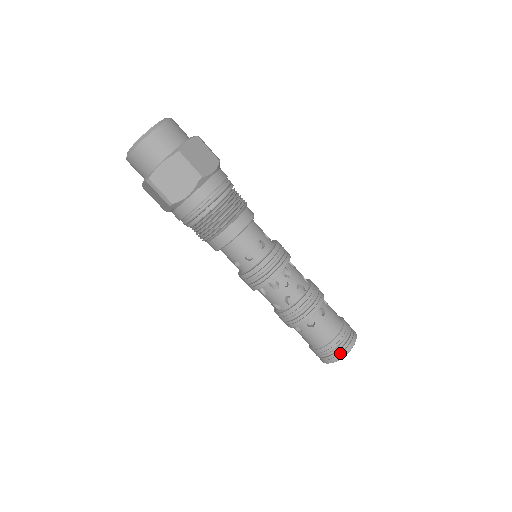
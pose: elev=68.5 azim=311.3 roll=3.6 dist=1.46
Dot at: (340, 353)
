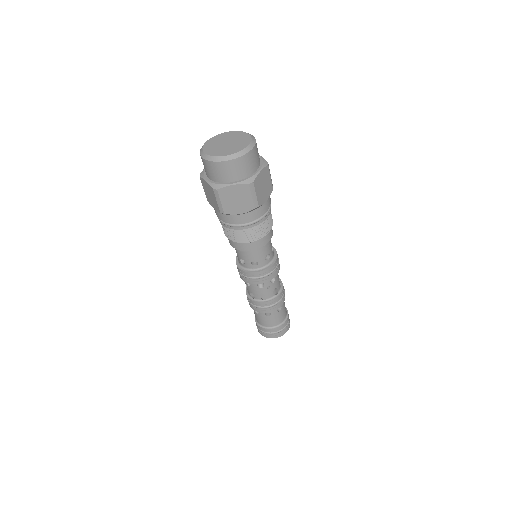
Dot at: (276, 335)
